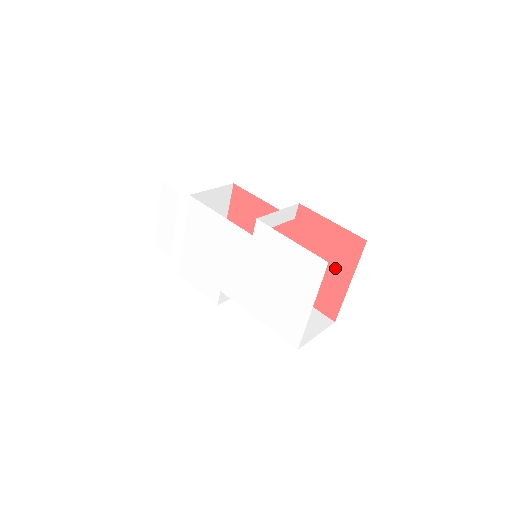
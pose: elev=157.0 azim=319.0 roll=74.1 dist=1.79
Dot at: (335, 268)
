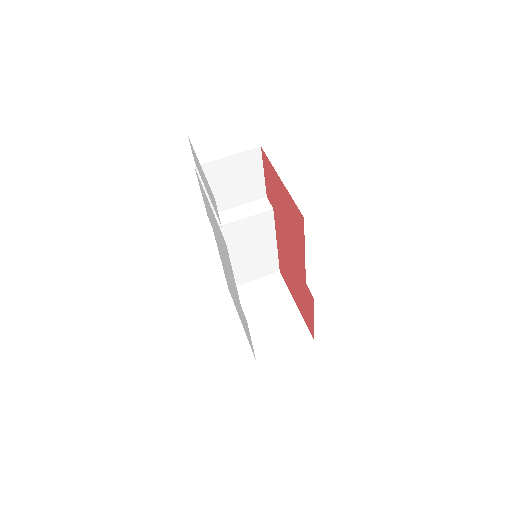
Dot at: (297, 298)
